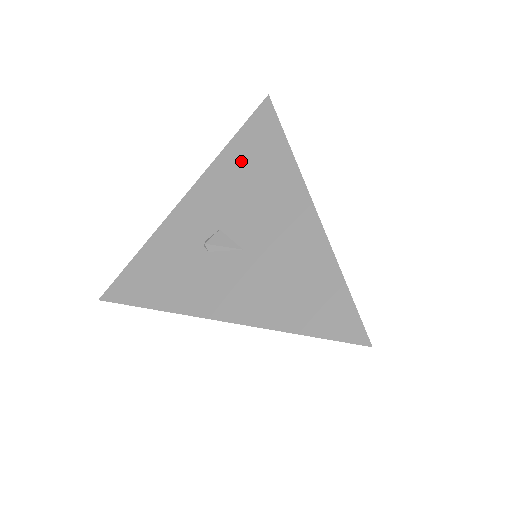
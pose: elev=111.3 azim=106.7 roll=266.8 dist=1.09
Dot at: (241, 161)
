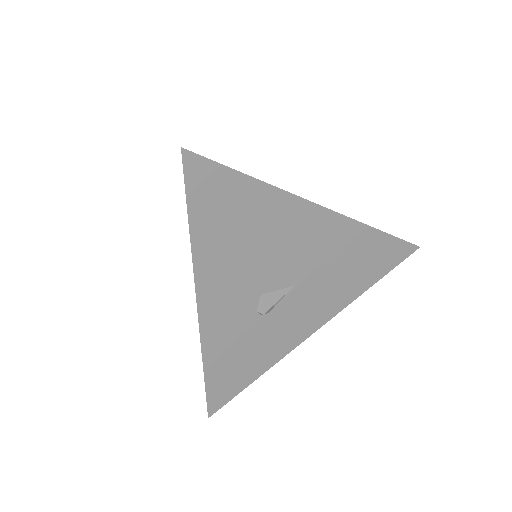
Dot at: (224, 235)
